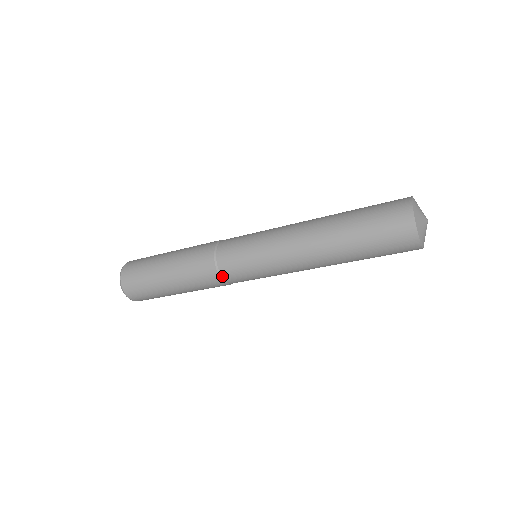
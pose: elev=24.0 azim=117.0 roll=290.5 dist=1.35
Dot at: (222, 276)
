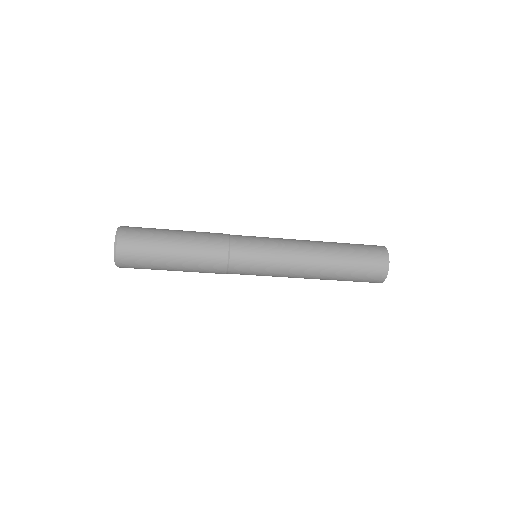
Dot at: (228, 273)
